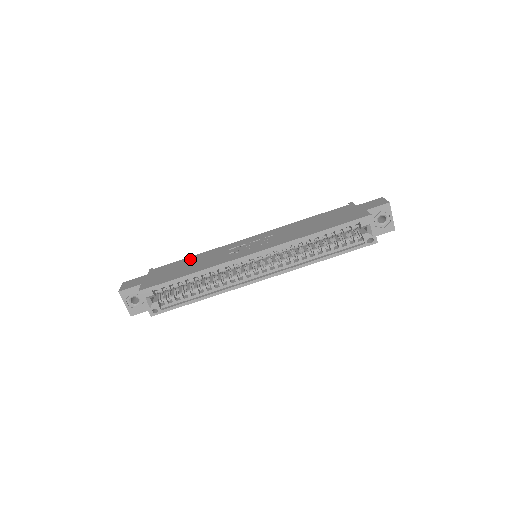
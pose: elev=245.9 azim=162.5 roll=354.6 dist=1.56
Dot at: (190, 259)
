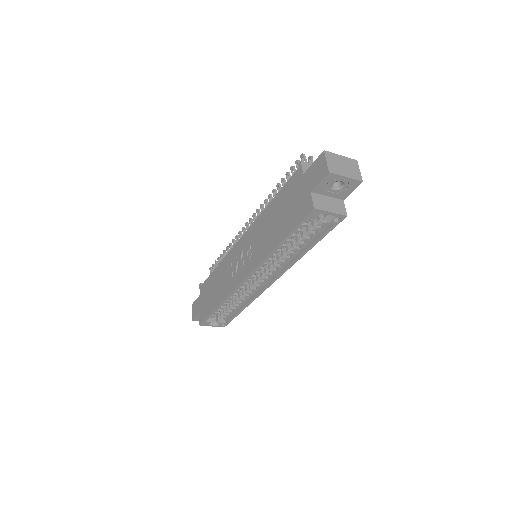
Dot at: (214, 275)
